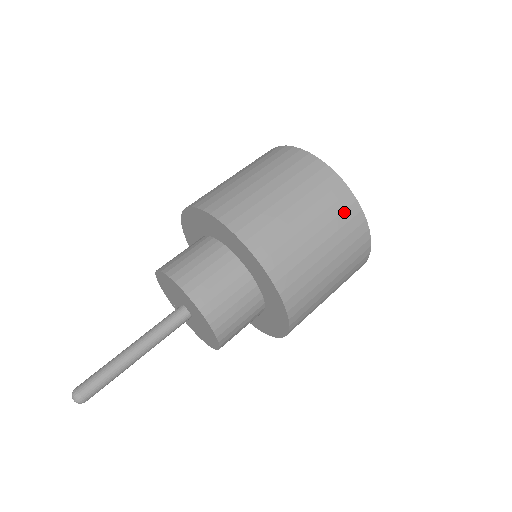
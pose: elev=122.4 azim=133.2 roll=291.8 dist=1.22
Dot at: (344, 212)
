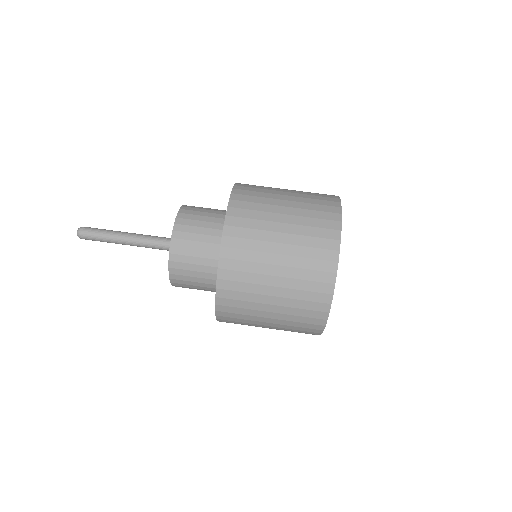
Dot at: (304, 331)
